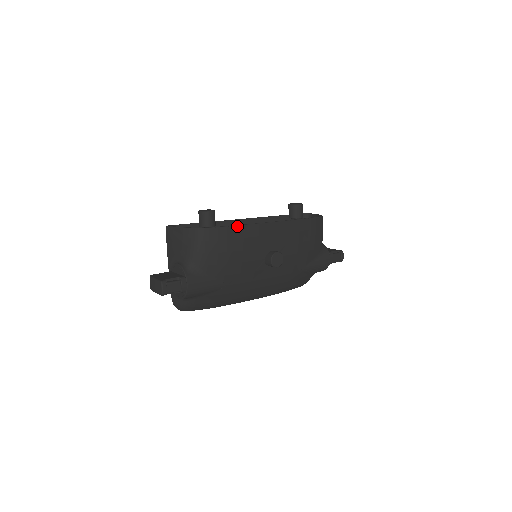
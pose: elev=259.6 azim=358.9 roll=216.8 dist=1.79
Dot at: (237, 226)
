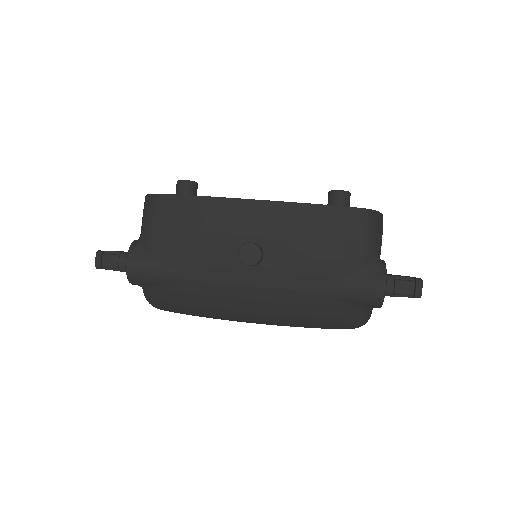
Dot at: (195, 196)
